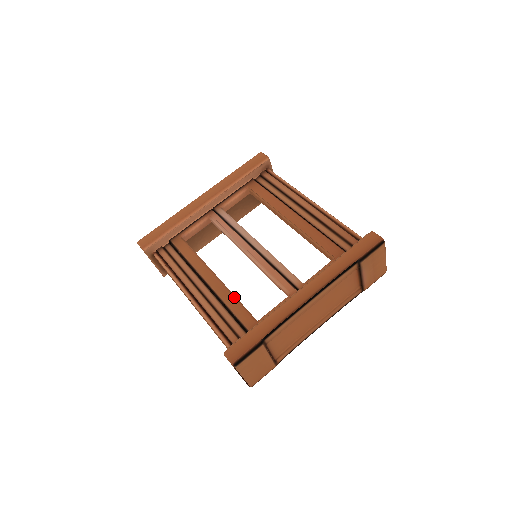
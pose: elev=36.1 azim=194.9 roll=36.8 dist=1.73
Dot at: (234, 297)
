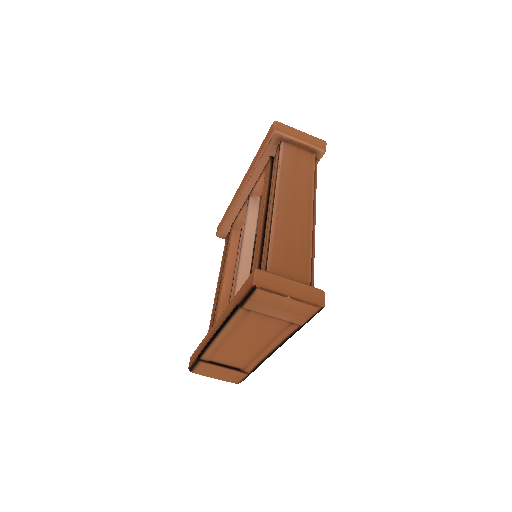
Dot at: (219, 304)
